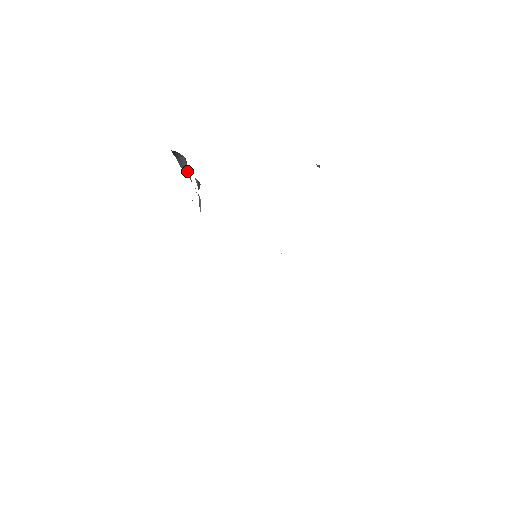
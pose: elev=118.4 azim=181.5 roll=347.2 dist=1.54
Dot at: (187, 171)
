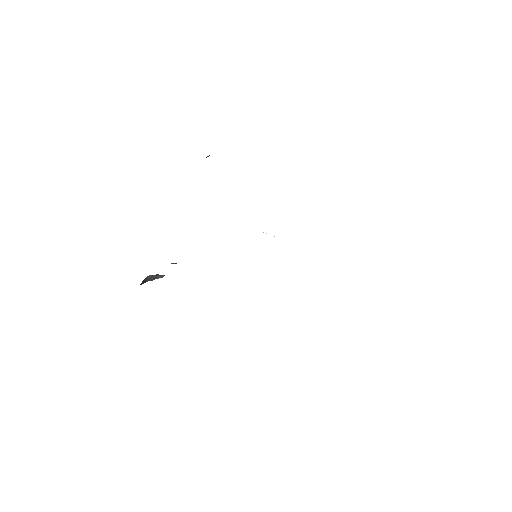
Dot at: (160, 275)
